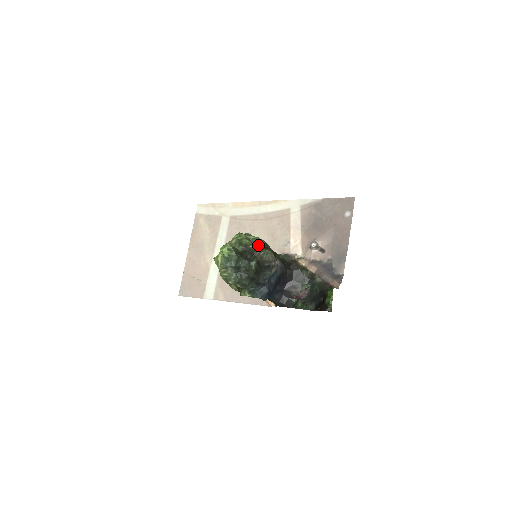
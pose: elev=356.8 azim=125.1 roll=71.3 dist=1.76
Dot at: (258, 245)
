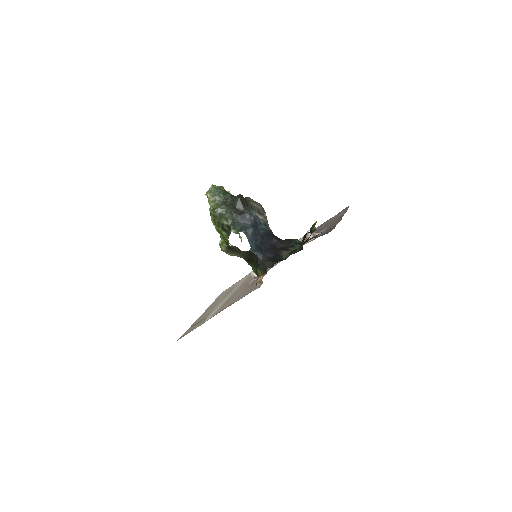
Dot at: occluded
